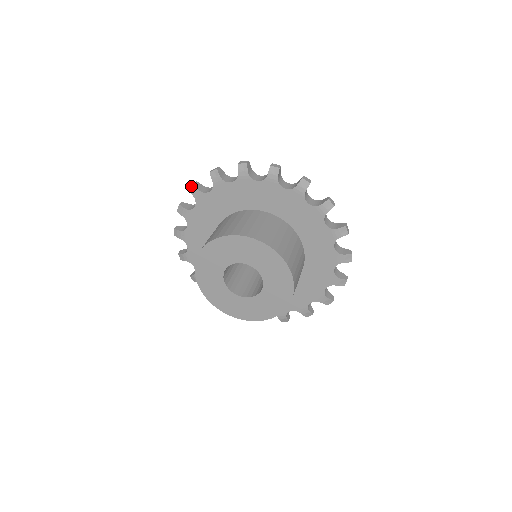
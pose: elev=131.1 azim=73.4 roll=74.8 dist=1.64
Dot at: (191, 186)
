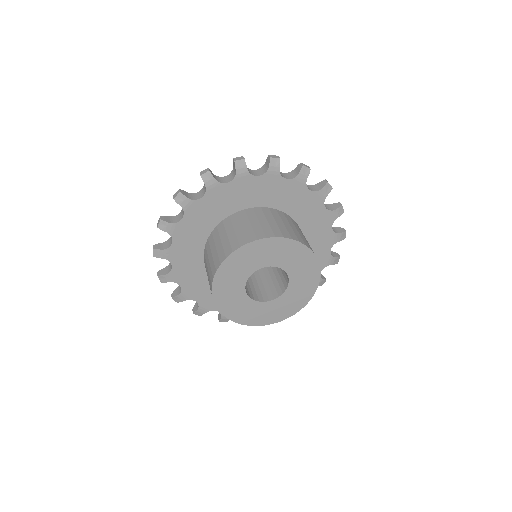
Dot at: (177, 195)
